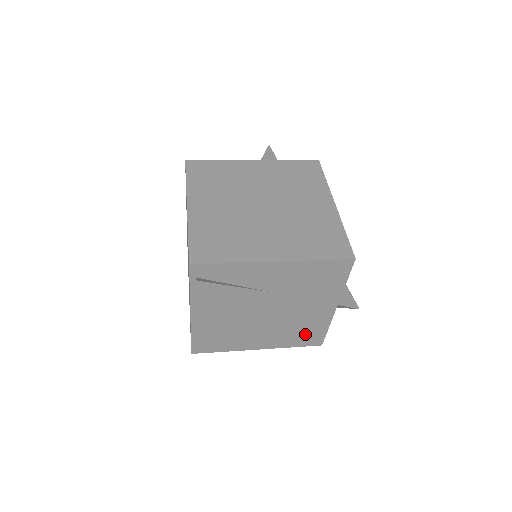
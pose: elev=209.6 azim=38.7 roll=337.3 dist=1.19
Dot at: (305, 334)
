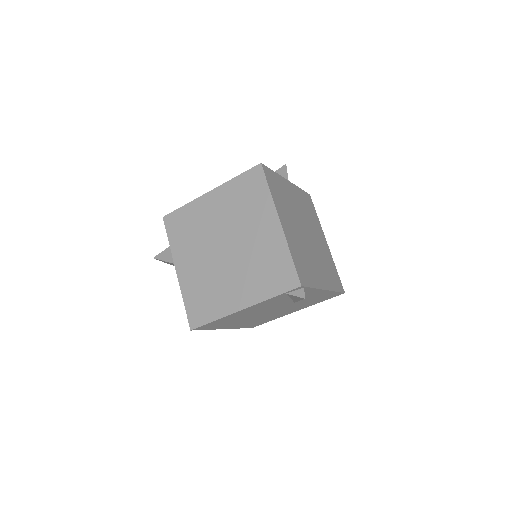
Dot at: (259, 322)
